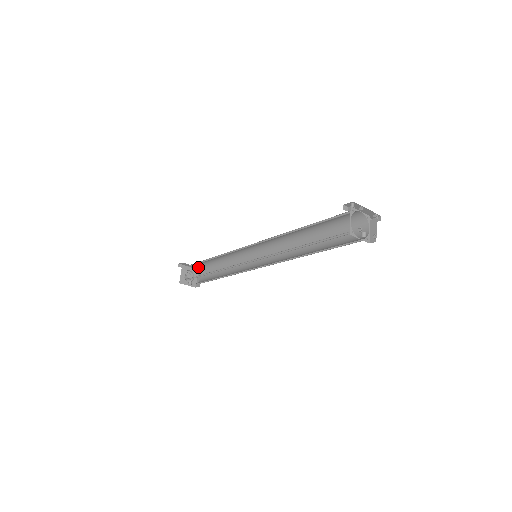
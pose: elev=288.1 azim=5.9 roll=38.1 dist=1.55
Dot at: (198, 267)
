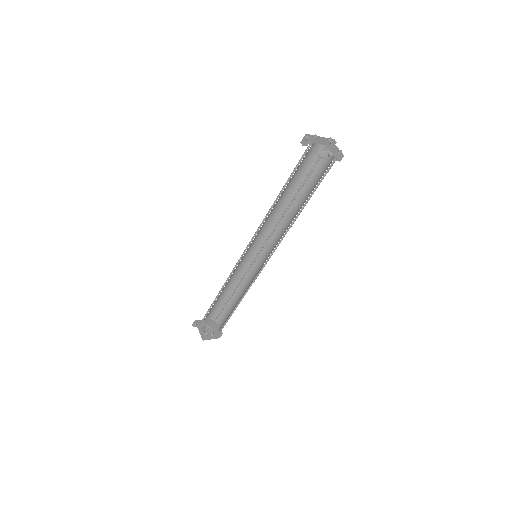
Dot at: (211, 317)
